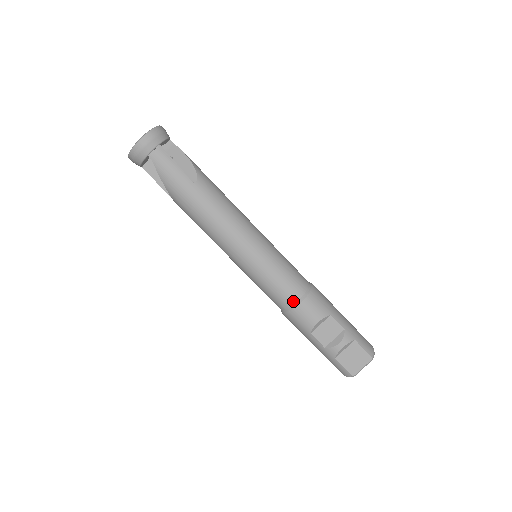
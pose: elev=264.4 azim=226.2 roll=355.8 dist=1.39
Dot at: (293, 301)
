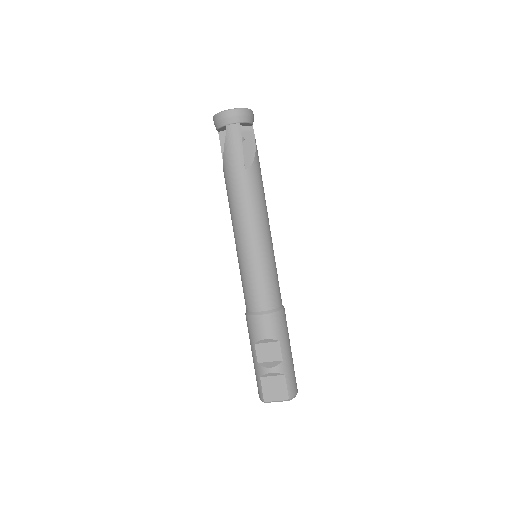
Dot at: (258, 309)
